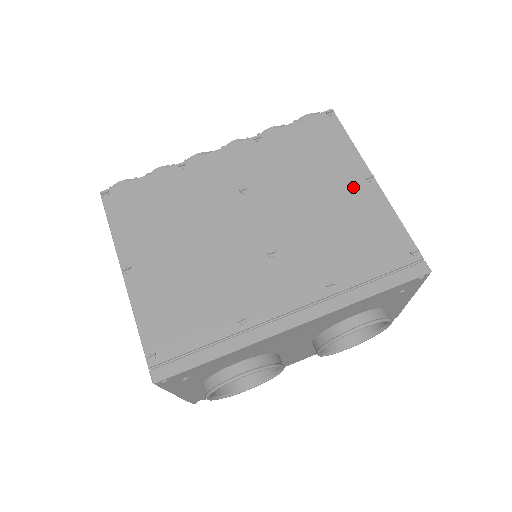
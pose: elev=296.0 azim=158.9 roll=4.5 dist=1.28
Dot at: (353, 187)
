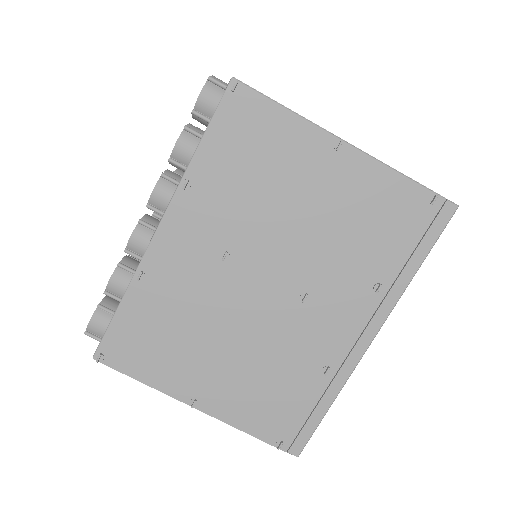
Dot at: (329, 170)
